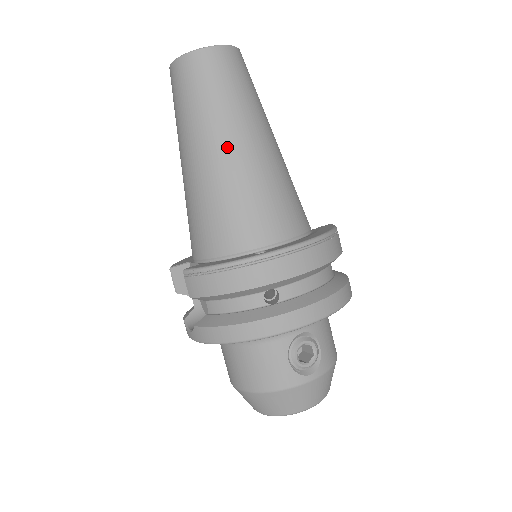
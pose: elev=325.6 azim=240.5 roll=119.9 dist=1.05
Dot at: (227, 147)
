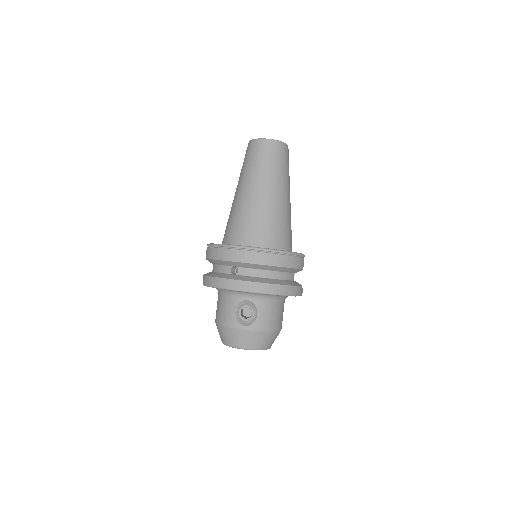
Dot at: (249, 190)
